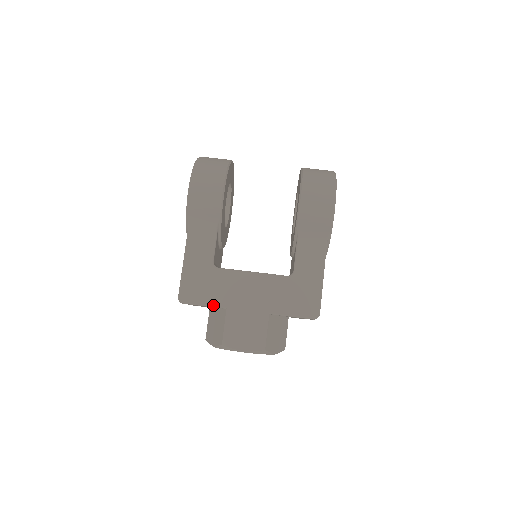
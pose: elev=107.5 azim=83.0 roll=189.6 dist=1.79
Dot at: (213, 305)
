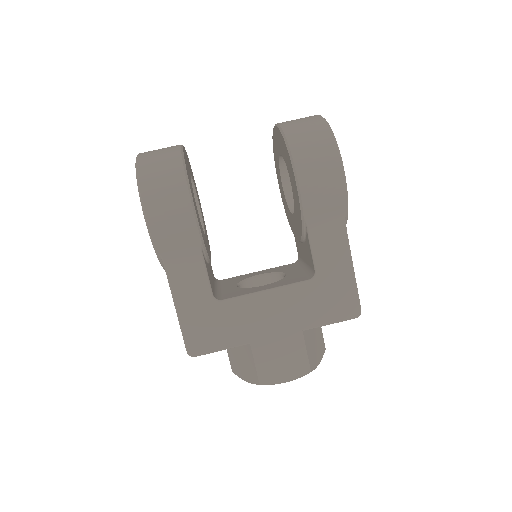
Dot at: (232, 346)
